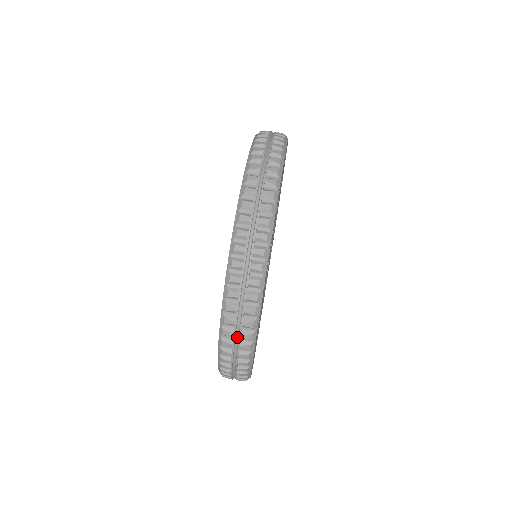
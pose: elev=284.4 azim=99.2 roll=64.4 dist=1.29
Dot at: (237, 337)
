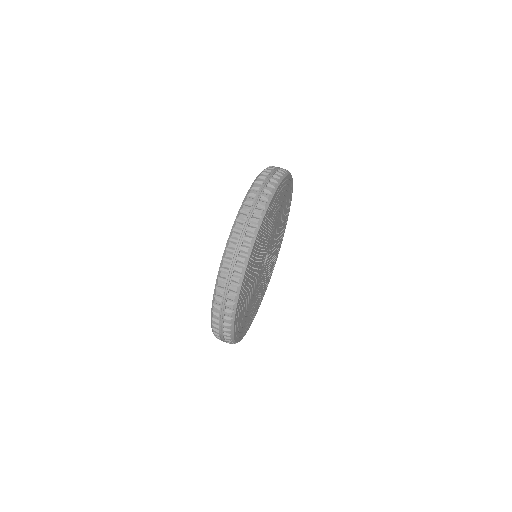
Dot at: (221, 330)
